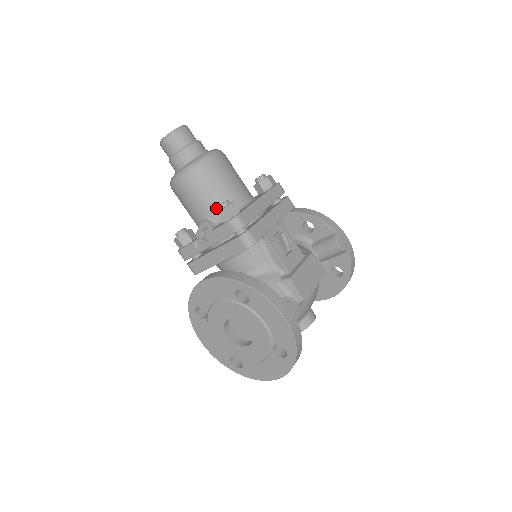
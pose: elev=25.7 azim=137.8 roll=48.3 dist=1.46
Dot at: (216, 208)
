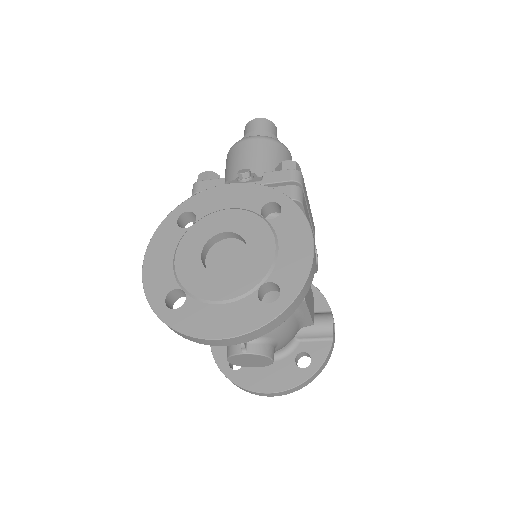
Dot at: occluded
